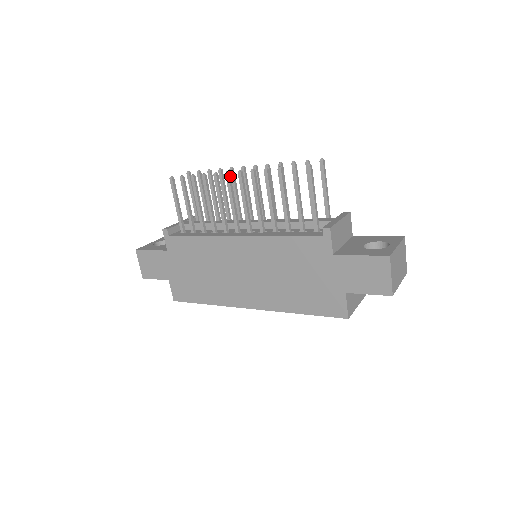
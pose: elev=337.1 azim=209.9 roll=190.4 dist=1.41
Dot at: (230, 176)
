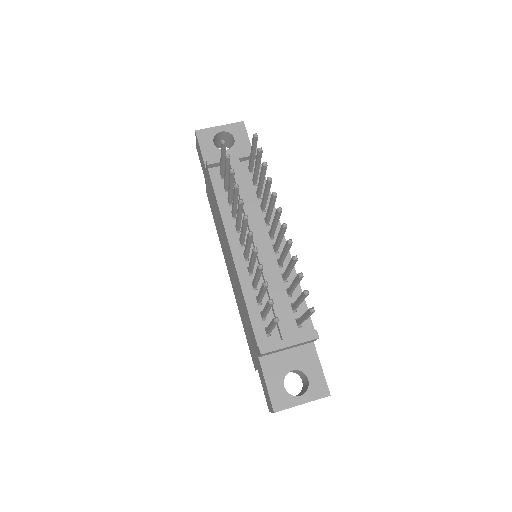
Dot at: (247, 220)
